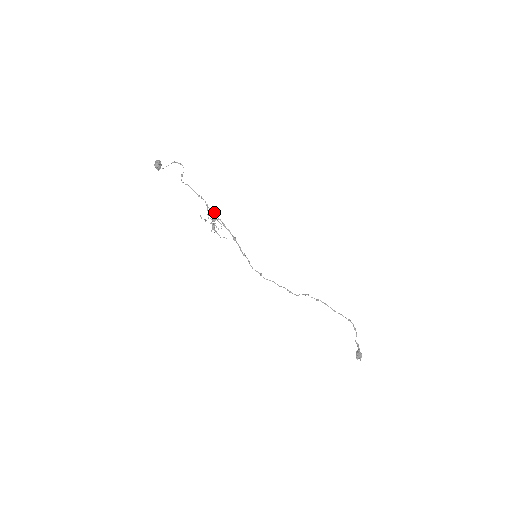
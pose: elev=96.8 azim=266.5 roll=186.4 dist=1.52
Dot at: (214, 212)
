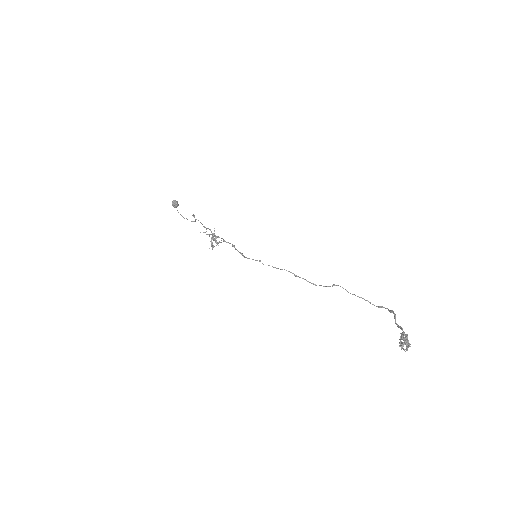
Dot at: occluded
